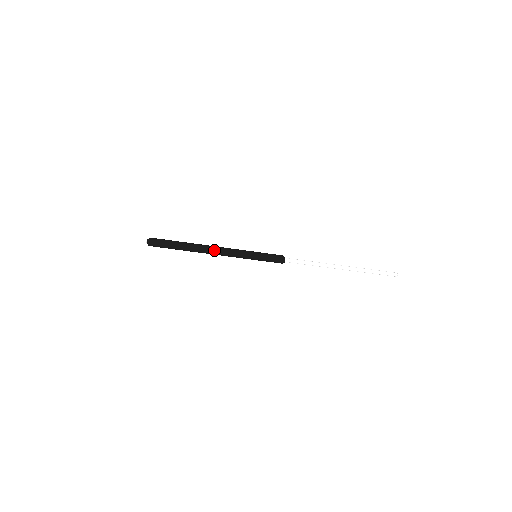
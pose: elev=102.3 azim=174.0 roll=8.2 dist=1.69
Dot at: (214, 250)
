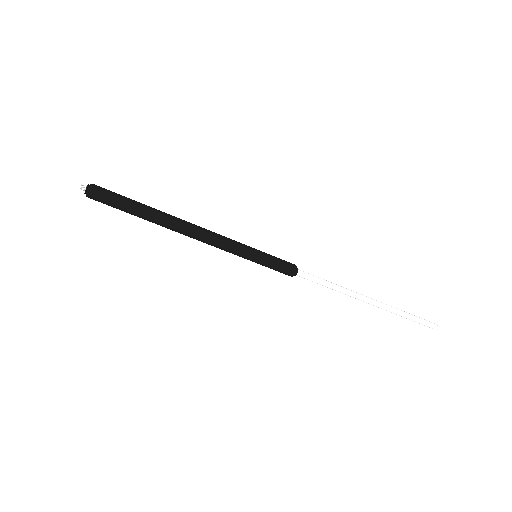
Dot at: (194, 233)
